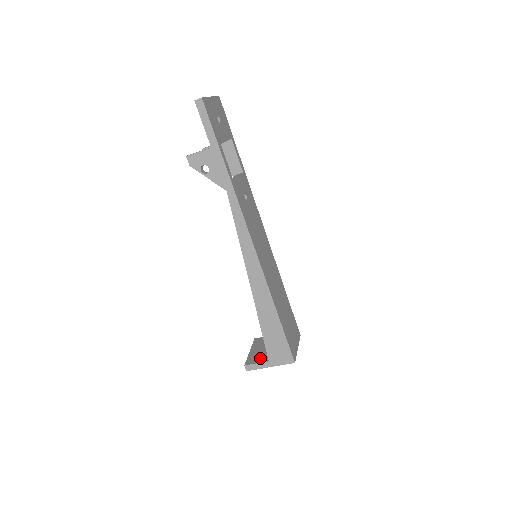
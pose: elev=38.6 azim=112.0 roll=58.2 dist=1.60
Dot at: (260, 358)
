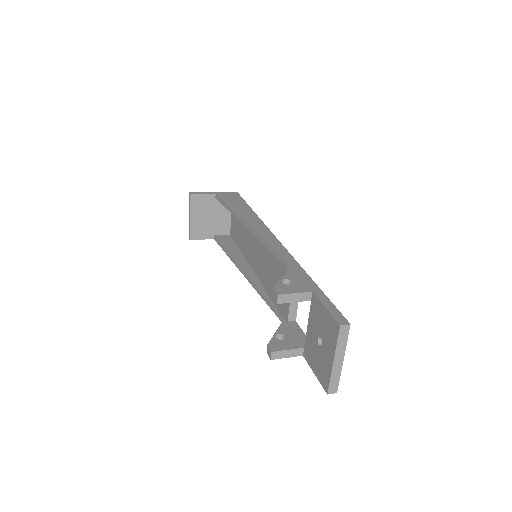
Dot at: (204, 233)
